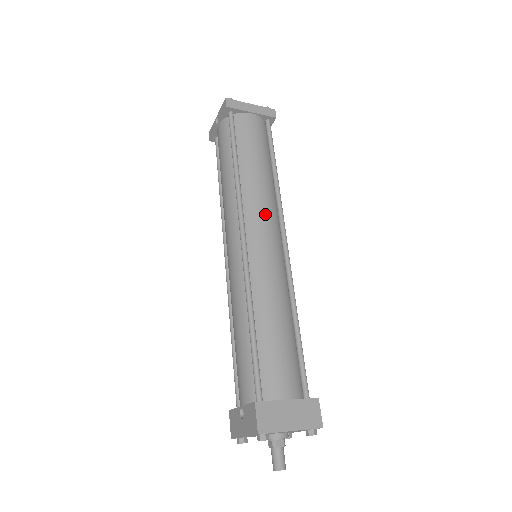
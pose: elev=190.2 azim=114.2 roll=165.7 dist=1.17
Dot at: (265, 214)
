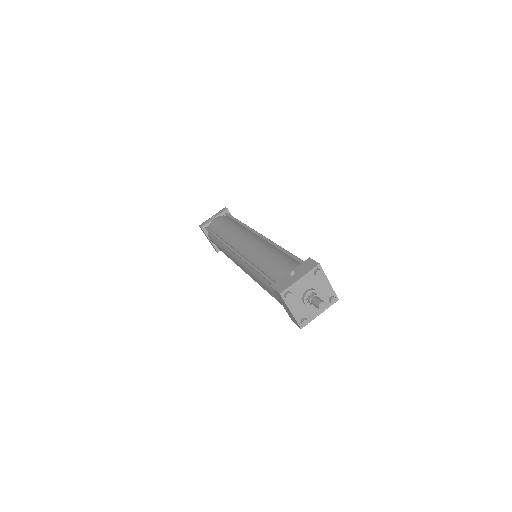
Dot at: occluded
